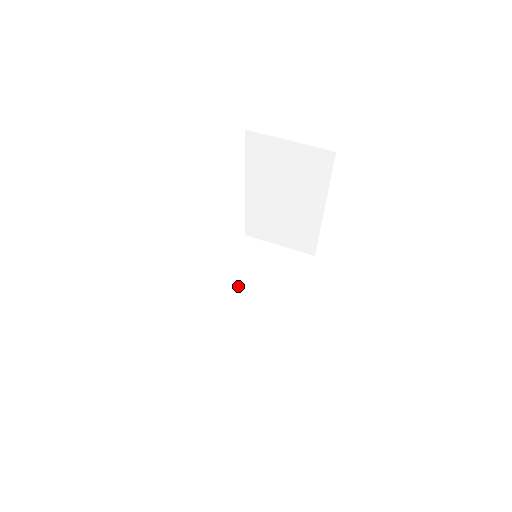
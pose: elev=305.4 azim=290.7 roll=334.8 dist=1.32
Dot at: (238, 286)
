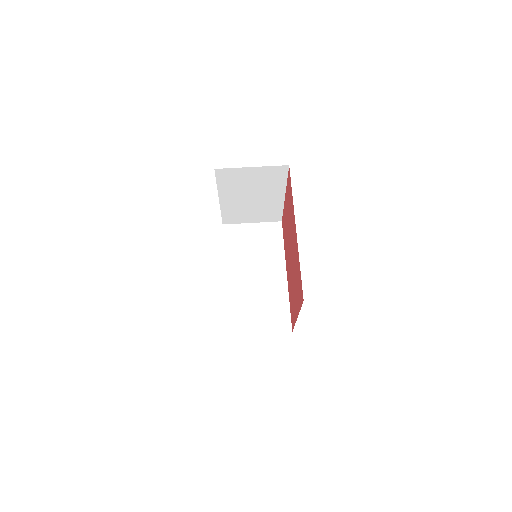
Dot at: (239, 270)
